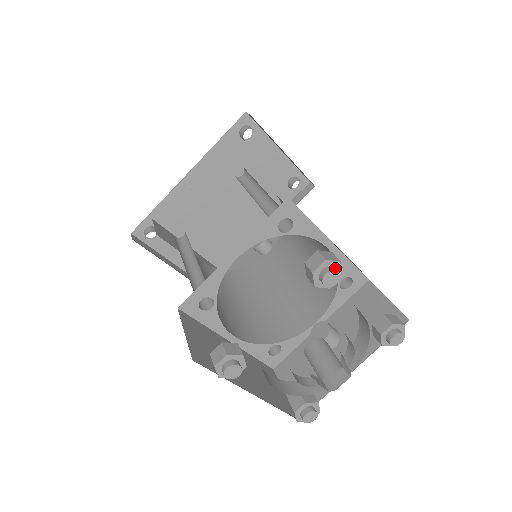
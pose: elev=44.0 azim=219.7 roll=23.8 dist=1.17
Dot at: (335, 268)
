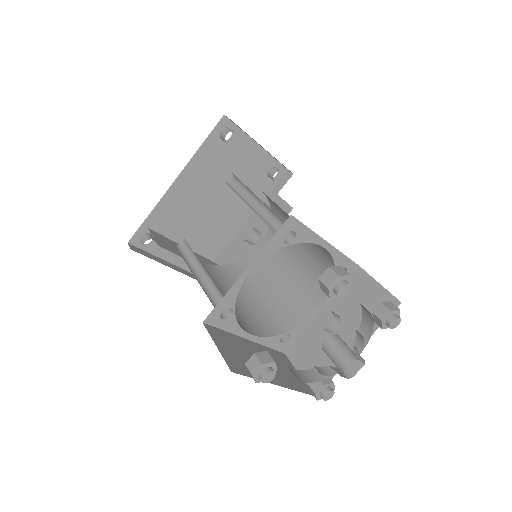
Dot at: (346, 281)
